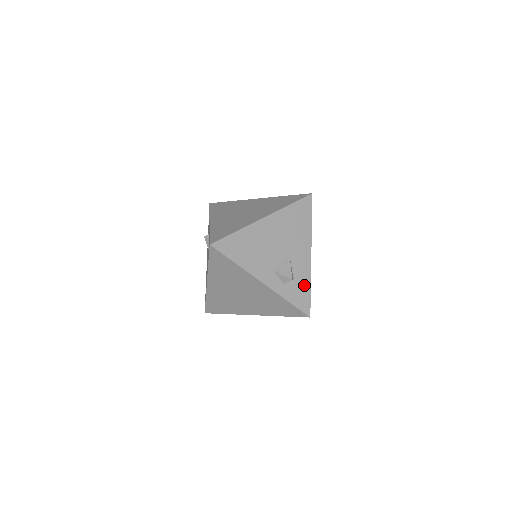
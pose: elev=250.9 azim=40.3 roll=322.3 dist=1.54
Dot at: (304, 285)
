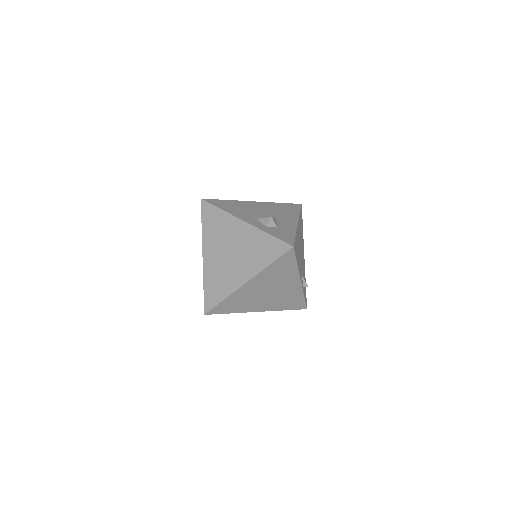
Dot at: (288, 232)
